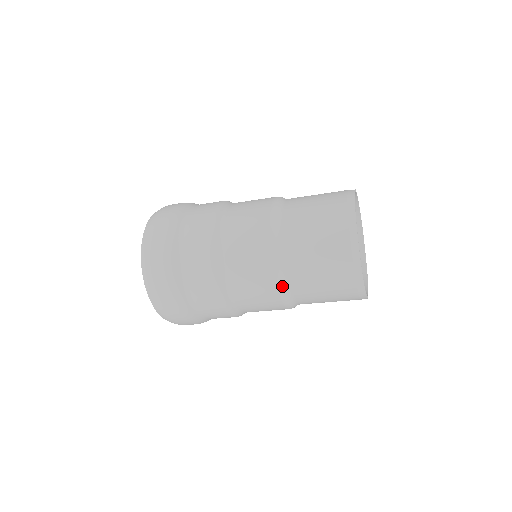
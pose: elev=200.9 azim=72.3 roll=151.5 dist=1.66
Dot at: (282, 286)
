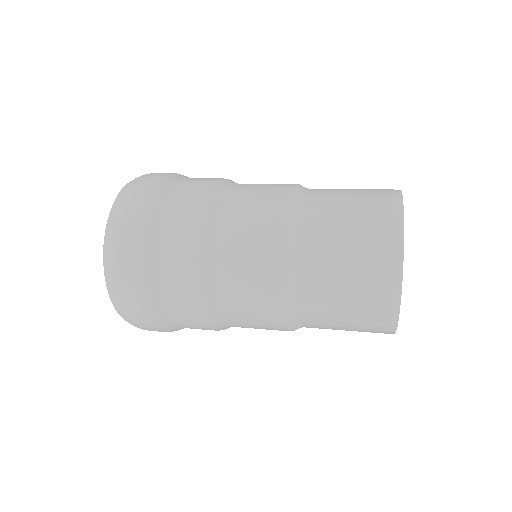
Dot at: (289, 298)
